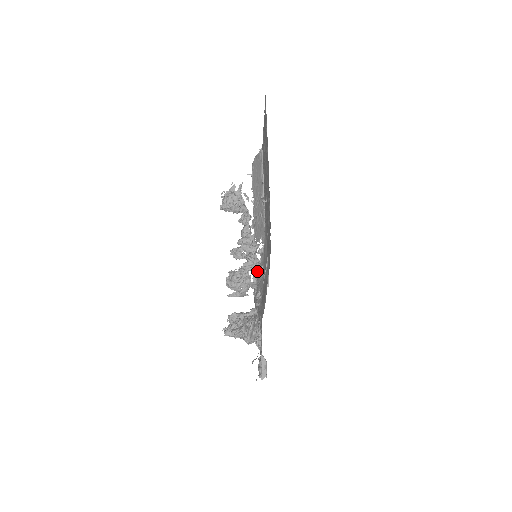
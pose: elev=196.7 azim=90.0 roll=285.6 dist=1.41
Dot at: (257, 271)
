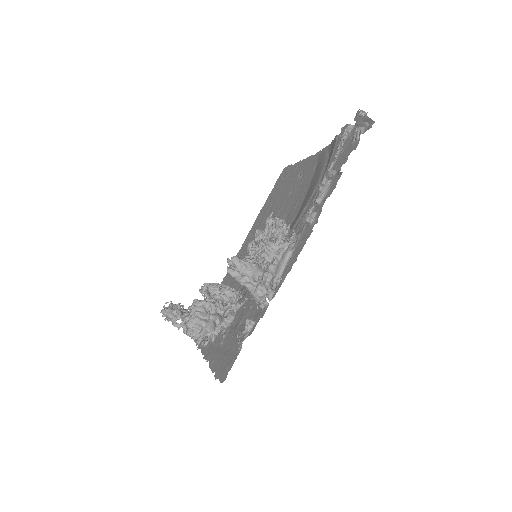
Dot at: (239, 299)
